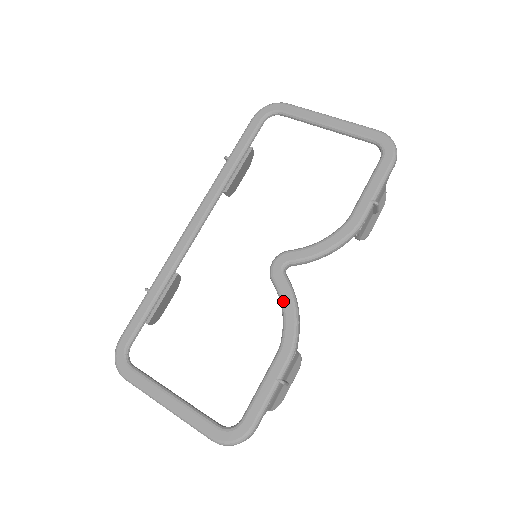
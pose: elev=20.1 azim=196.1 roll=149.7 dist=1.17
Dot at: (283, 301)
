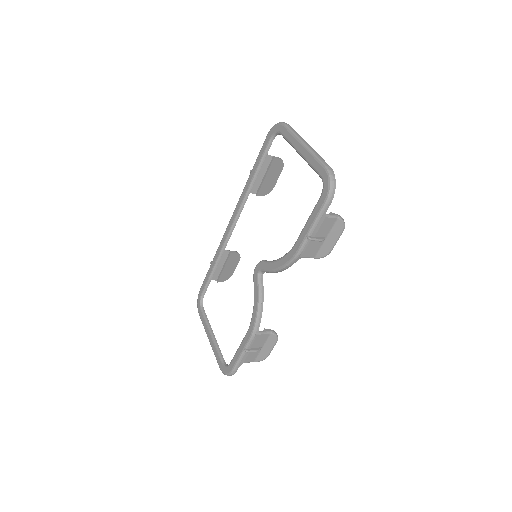
Dot at: (254, 298)
